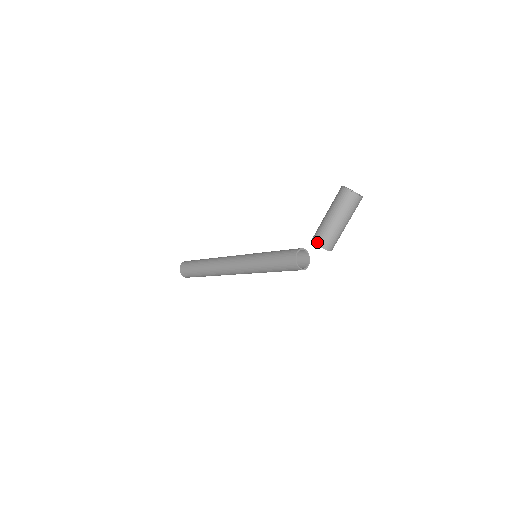
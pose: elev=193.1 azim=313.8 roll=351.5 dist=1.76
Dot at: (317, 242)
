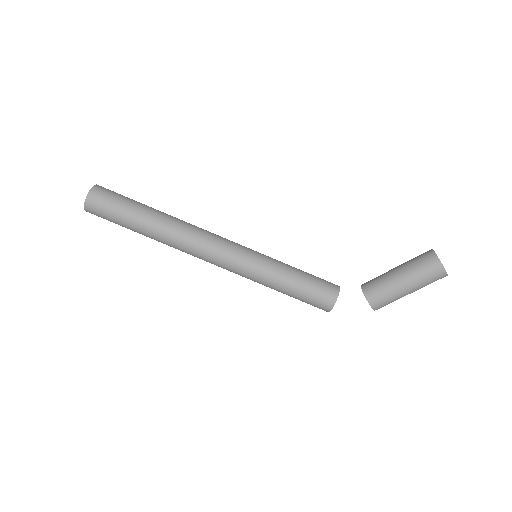
Dot at: (374, 305)
